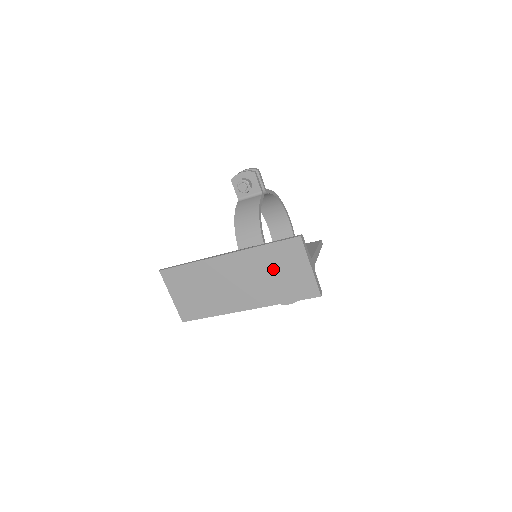
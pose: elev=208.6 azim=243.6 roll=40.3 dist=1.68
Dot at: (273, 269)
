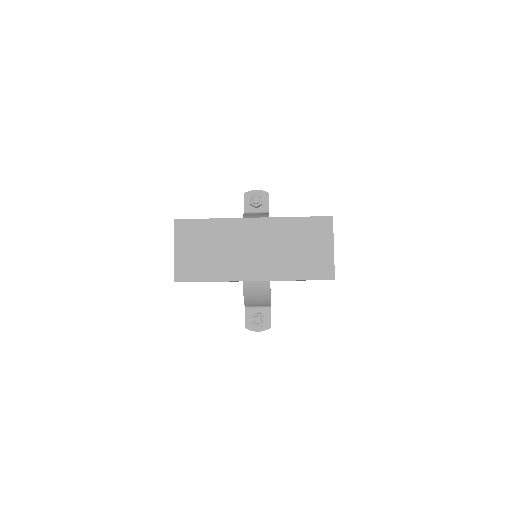
Dot at: (296, 242)
